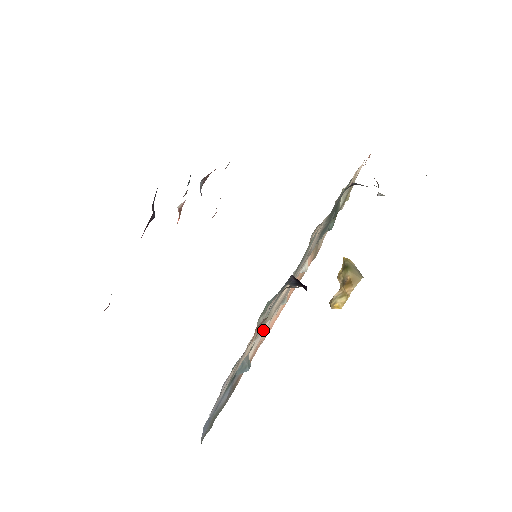
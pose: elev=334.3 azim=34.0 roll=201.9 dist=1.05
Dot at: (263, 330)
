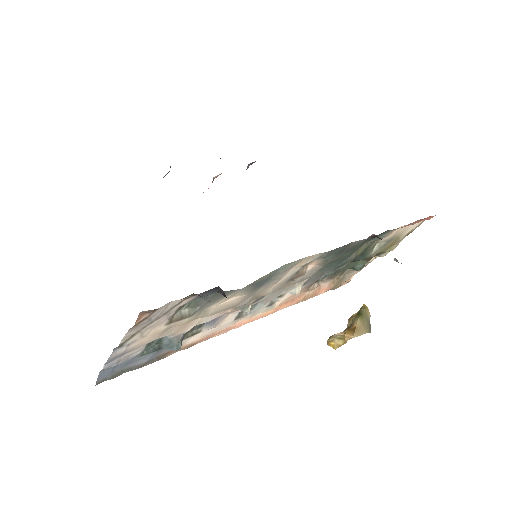
Dot at: (216, 324)
